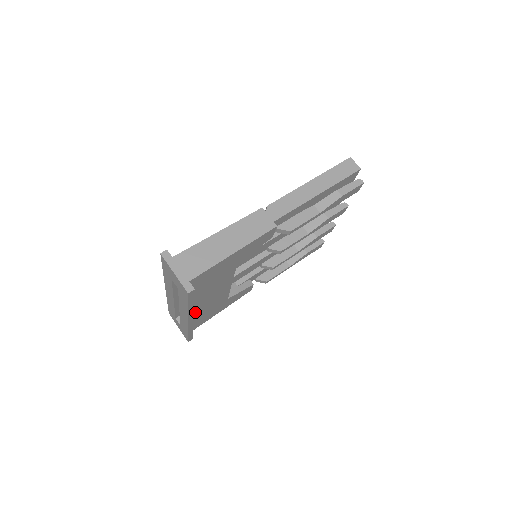
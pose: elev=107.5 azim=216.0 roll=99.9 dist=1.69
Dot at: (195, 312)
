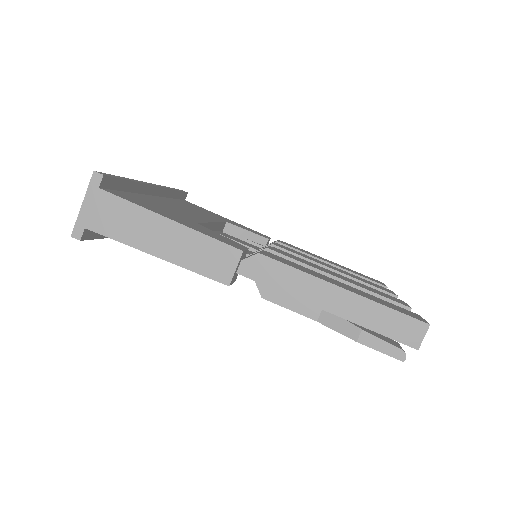
Dot at: occluded
